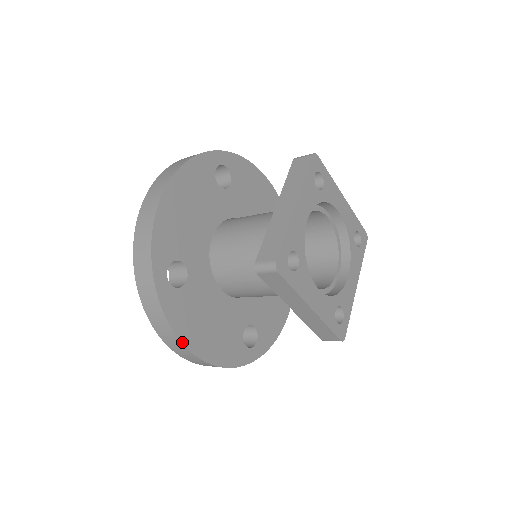
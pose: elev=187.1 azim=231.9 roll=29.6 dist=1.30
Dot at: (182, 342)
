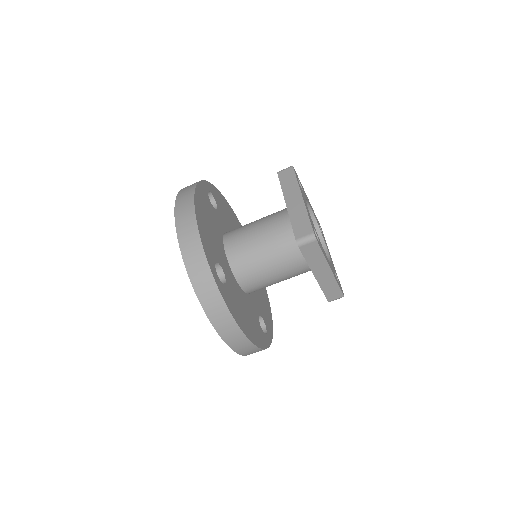
Dot at: (239, 327)
